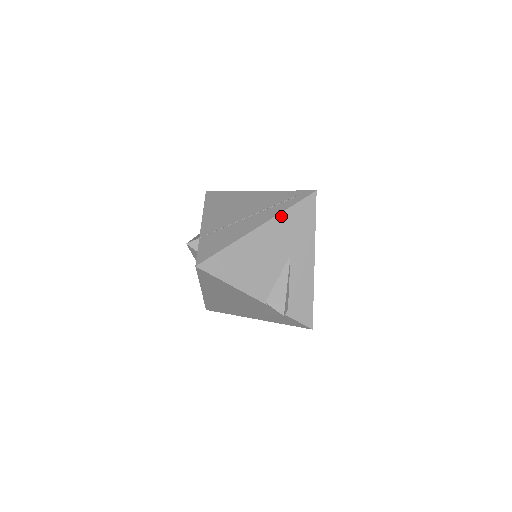
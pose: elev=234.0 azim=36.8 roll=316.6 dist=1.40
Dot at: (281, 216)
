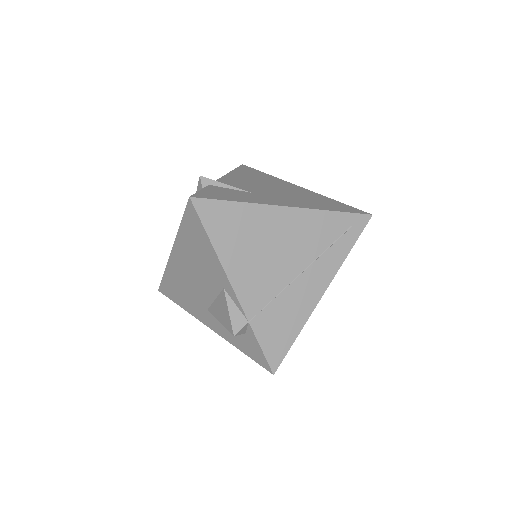
Dot at: (341, 265)
